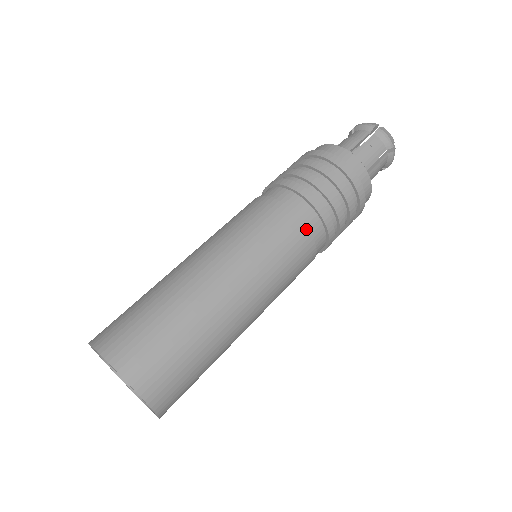
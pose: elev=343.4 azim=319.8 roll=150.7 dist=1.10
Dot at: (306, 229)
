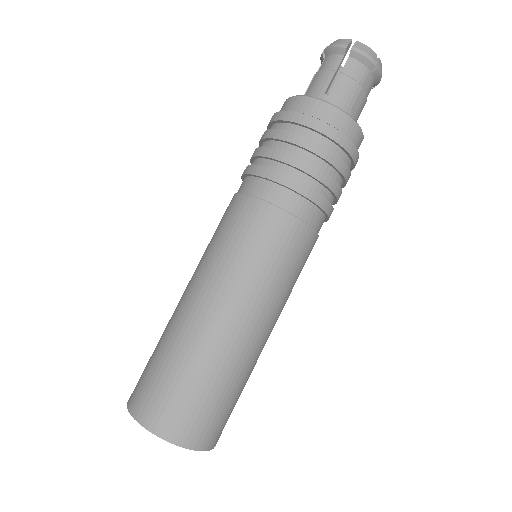
Dot at: (297, 221)
